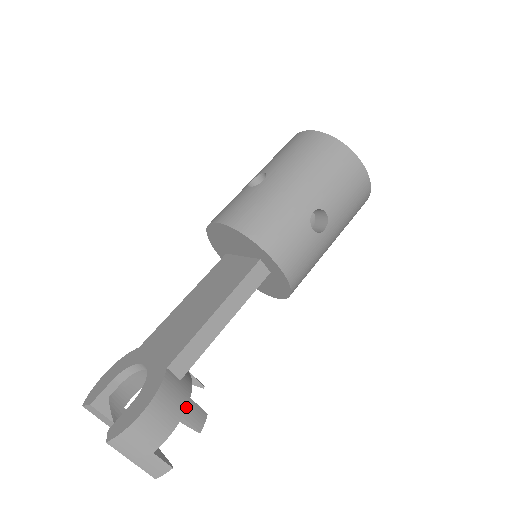
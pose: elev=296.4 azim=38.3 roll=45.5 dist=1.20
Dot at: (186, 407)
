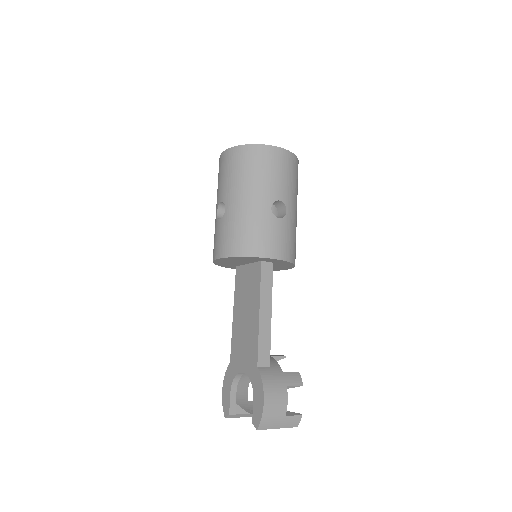
Dot at: (284, 379)
